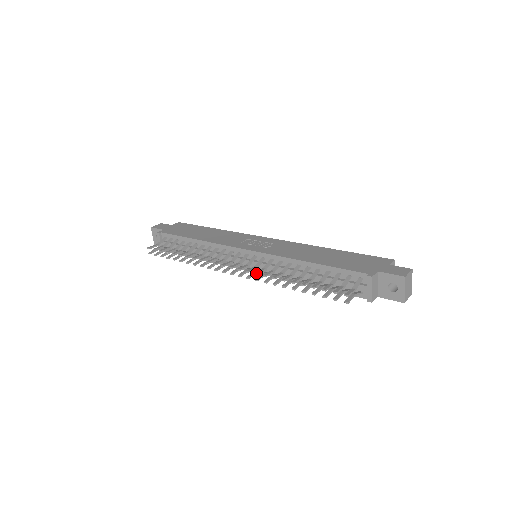
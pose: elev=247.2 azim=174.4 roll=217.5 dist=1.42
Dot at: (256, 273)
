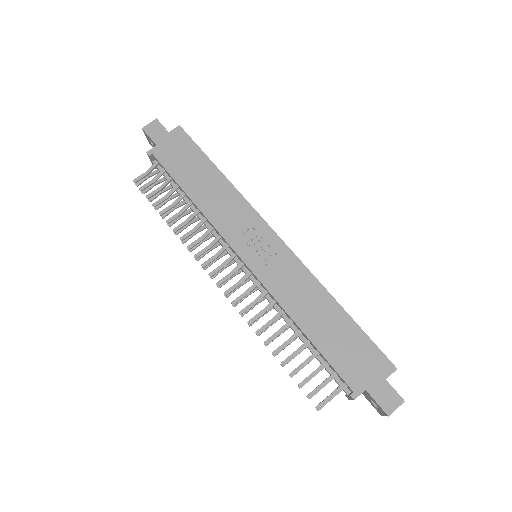
Dot at: (241, 314)
